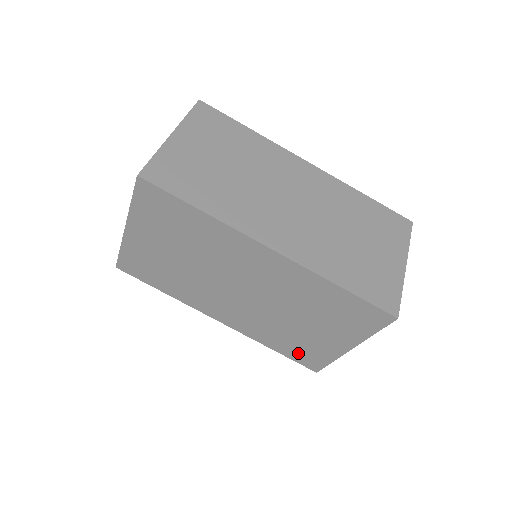
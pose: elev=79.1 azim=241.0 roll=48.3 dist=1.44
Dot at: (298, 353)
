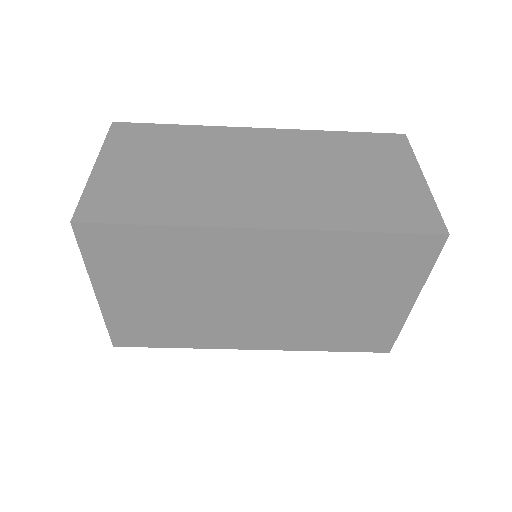
Dot at: (357, 340)
